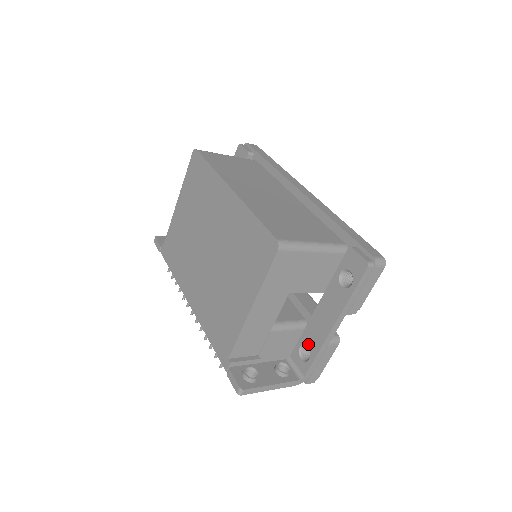
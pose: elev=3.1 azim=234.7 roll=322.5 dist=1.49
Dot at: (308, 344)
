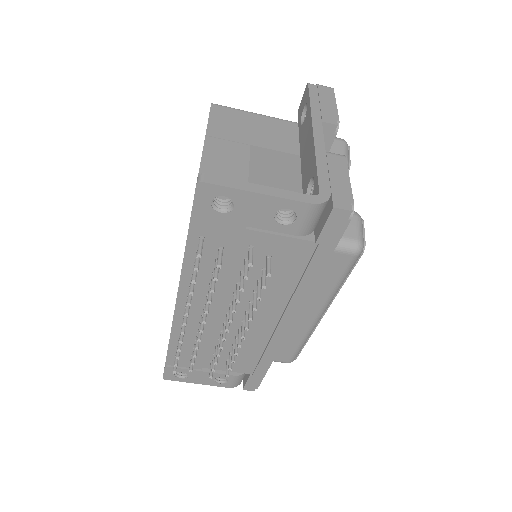
Dot at: (308, 180)
